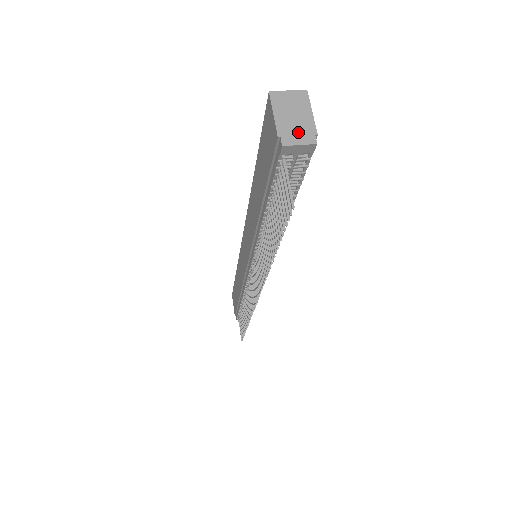
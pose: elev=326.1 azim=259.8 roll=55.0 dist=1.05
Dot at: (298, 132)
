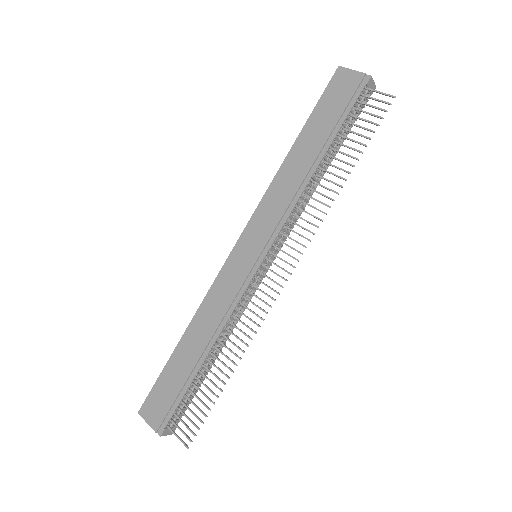
Dot at: occluded
